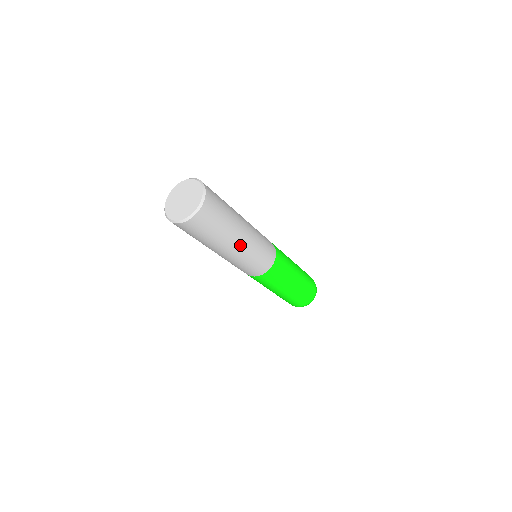
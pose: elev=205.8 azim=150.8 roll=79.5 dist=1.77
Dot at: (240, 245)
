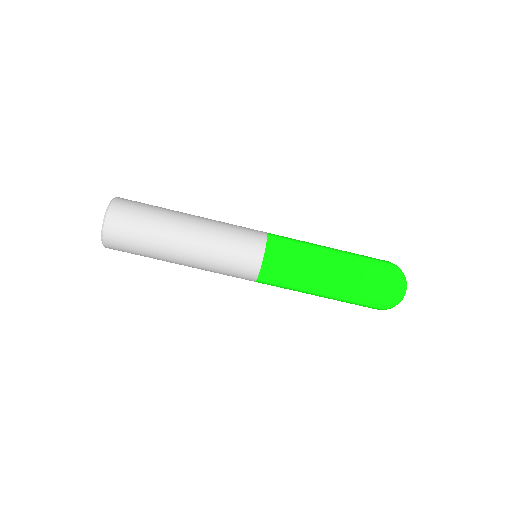
Dot at: (189, 243)
